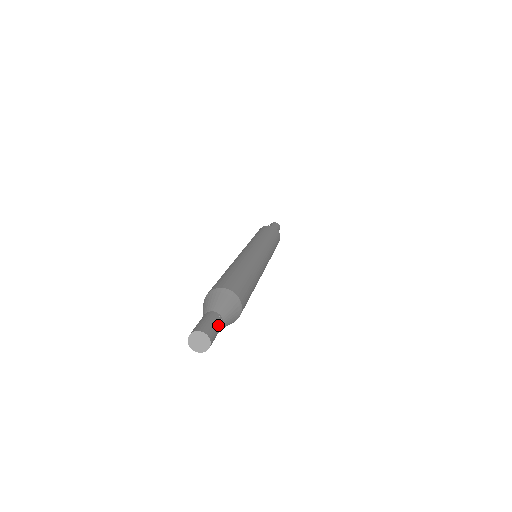
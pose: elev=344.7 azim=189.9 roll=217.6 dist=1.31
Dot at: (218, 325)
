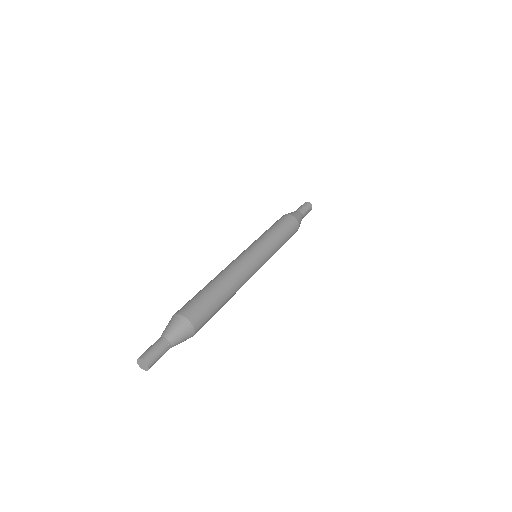
Dot at: (158, 346)
